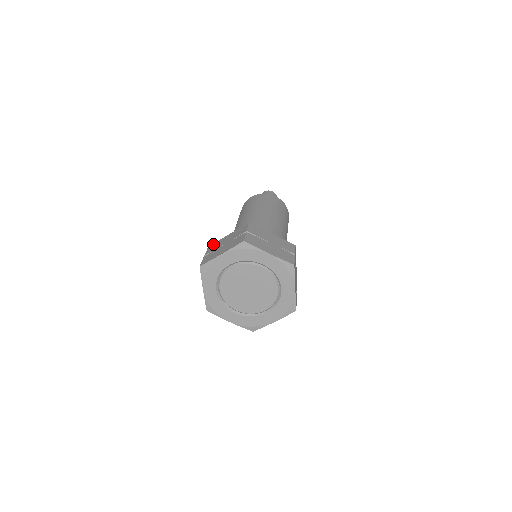
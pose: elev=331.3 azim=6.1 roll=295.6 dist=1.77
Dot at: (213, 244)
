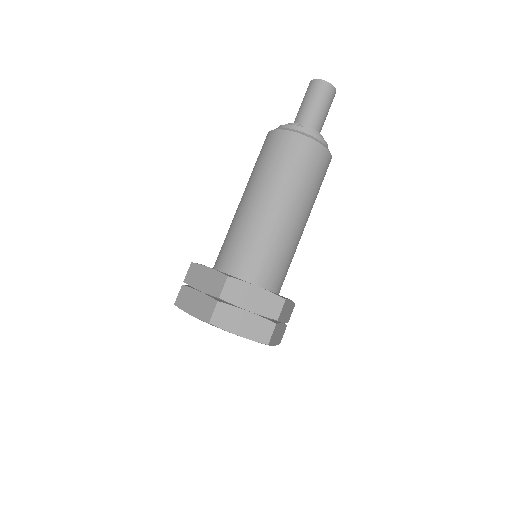
Dot at: (236, 282)
